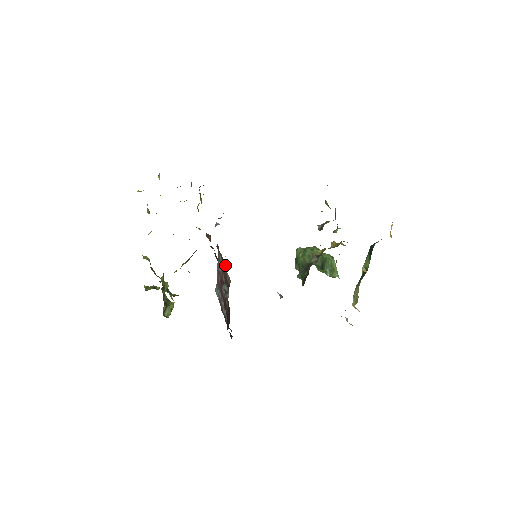
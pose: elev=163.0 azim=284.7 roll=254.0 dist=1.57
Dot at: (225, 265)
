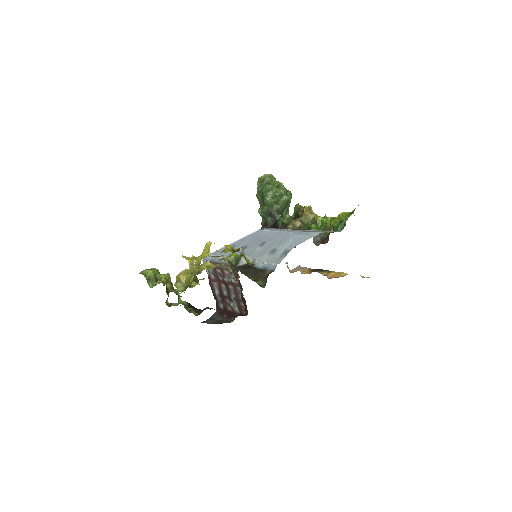
Dot at: occluded
